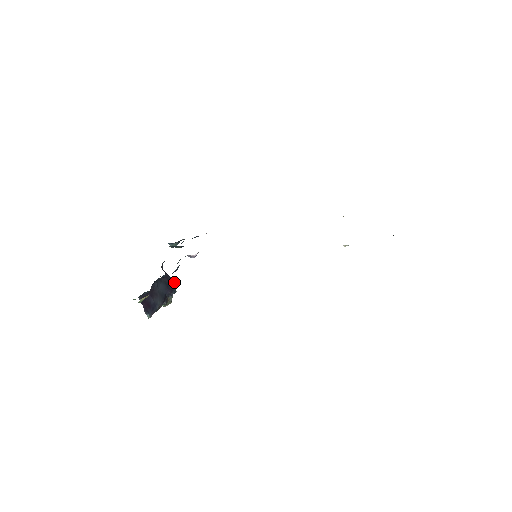
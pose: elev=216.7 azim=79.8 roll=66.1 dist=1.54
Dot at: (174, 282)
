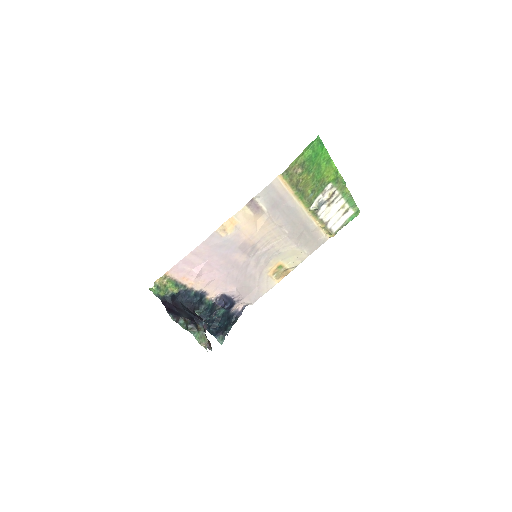
Dot at: occluded
